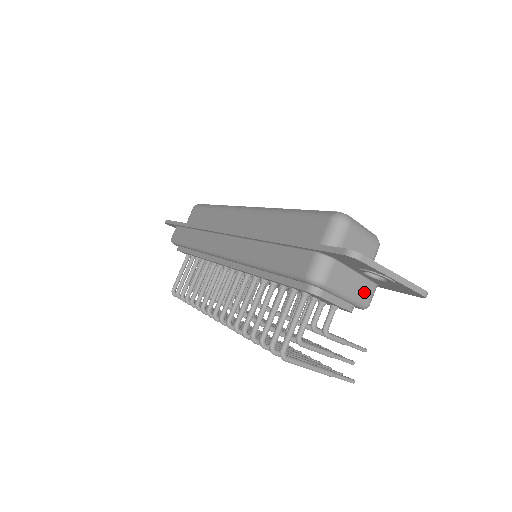
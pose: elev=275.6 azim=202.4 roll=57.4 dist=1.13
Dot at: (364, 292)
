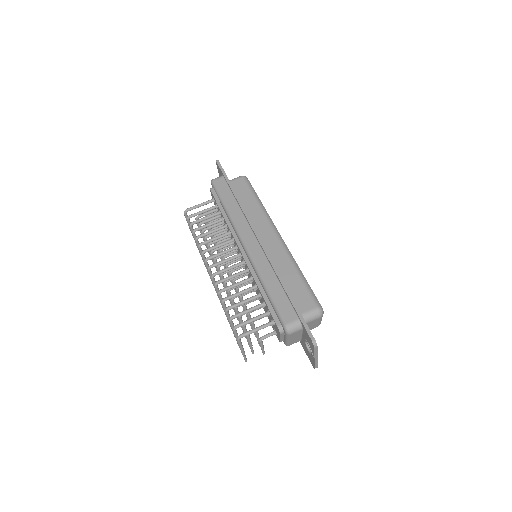
Dot at: (294, 341)
